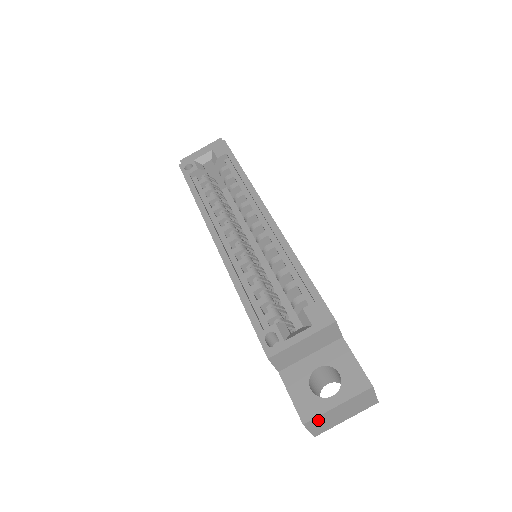
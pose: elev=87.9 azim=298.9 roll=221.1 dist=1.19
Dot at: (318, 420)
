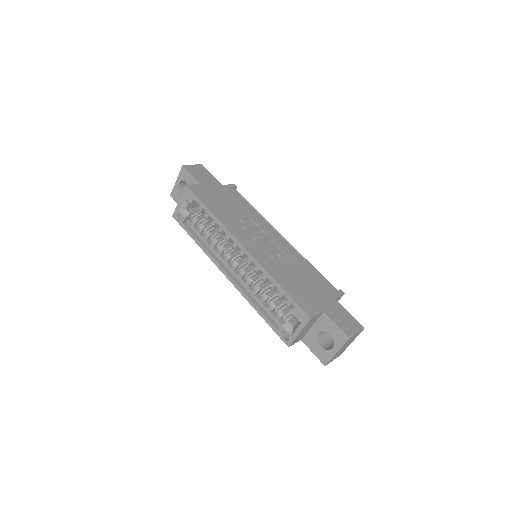
Dot at: (332, 359)
